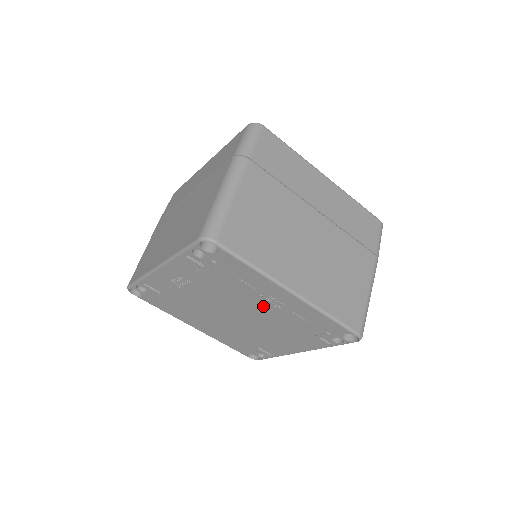
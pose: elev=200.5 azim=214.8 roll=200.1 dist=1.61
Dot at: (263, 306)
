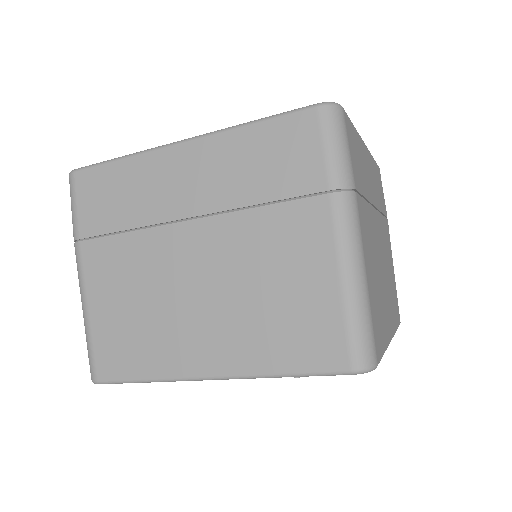
Dot at: occluded
